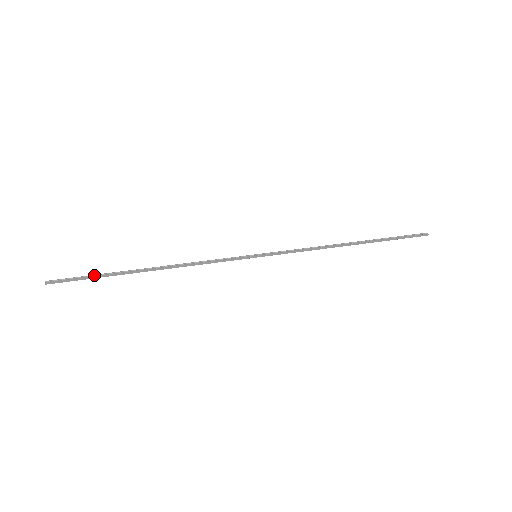
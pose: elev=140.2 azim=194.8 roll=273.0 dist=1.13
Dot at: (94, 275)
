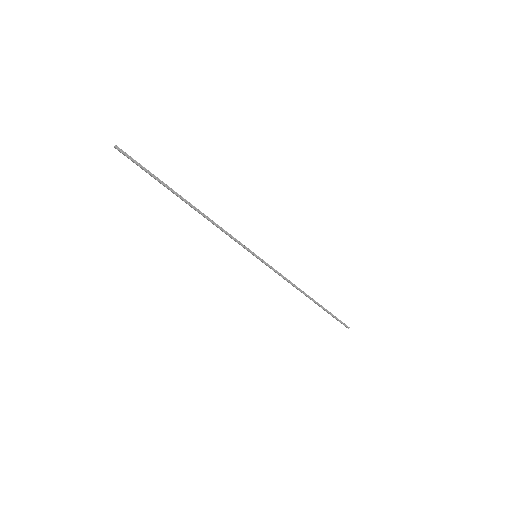
Dot at: (152, 174)
